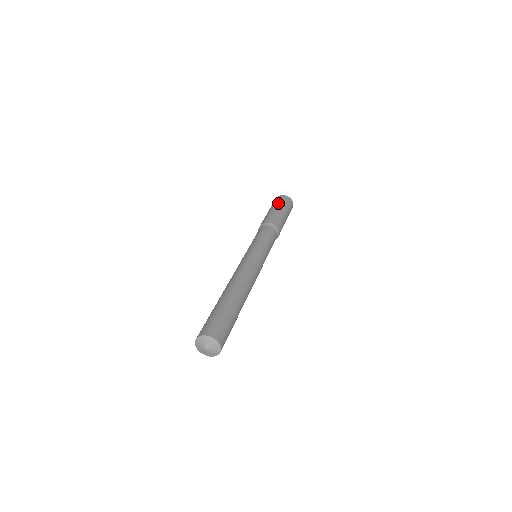
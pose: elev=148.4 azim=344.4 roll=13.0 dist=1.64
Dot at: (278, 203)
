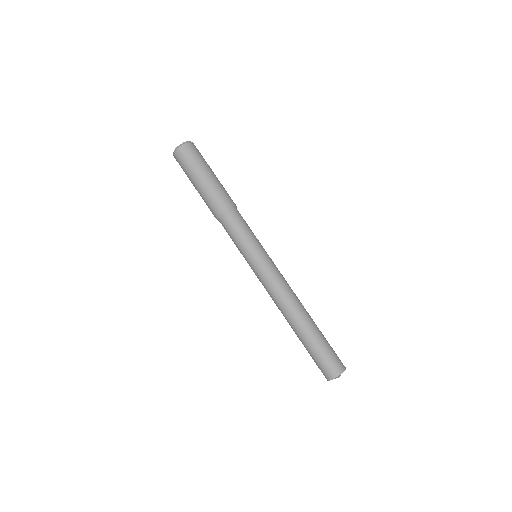
Dot at: (198, 166)
